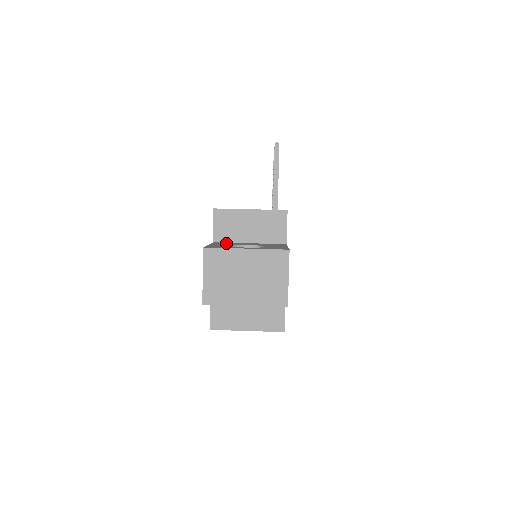
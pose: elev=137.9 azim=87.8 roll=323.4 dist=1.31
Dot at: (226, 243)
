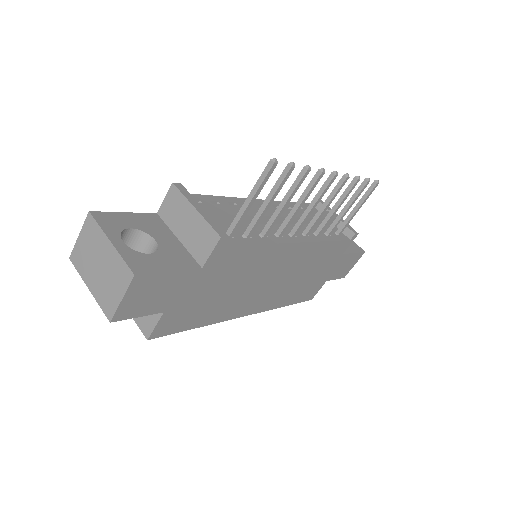
Dot at: (155, 223)
